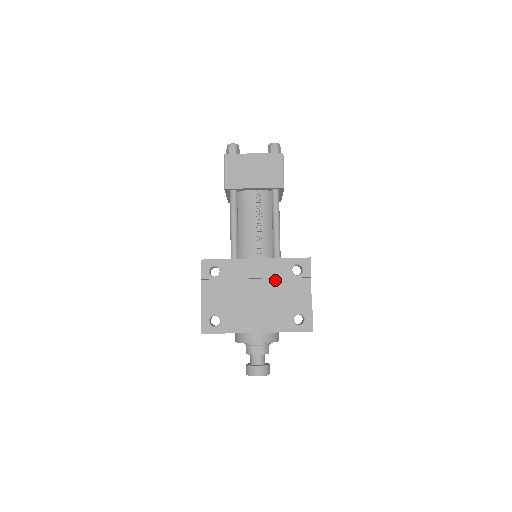
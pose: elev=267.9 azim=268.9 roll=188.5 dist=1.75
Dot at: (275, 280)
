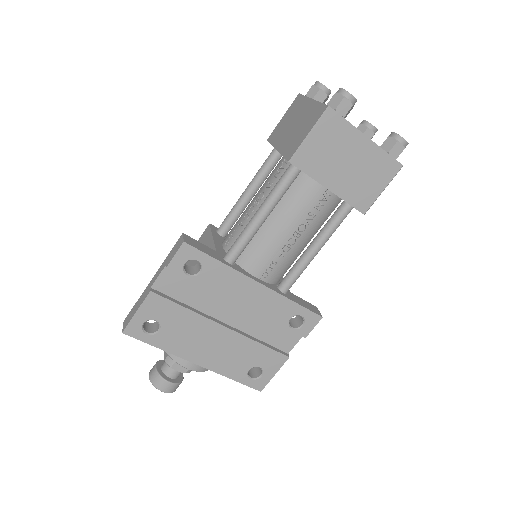
Dot at: (262, 316)
